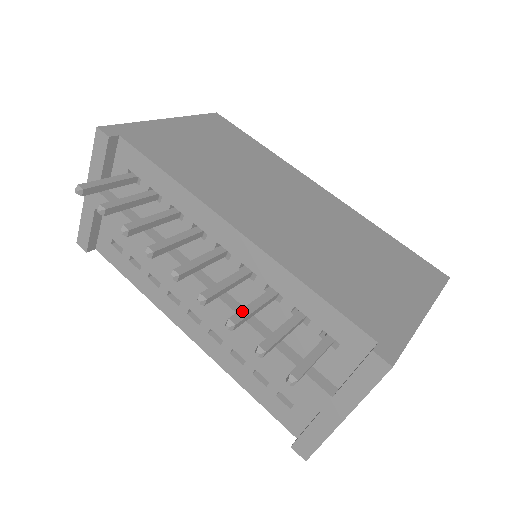
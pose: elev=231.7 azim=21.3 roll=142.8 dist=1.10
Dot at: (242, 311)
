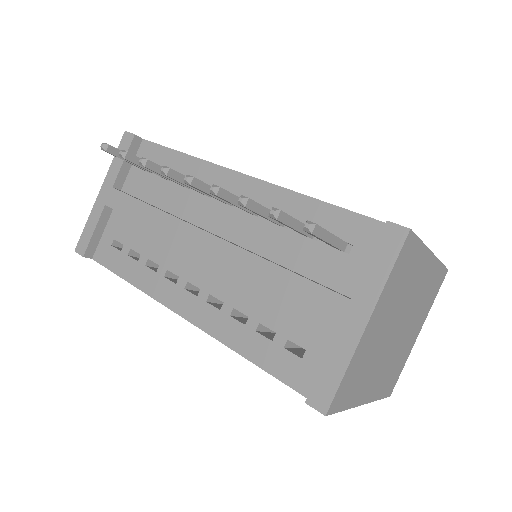
Dot at: occluded
